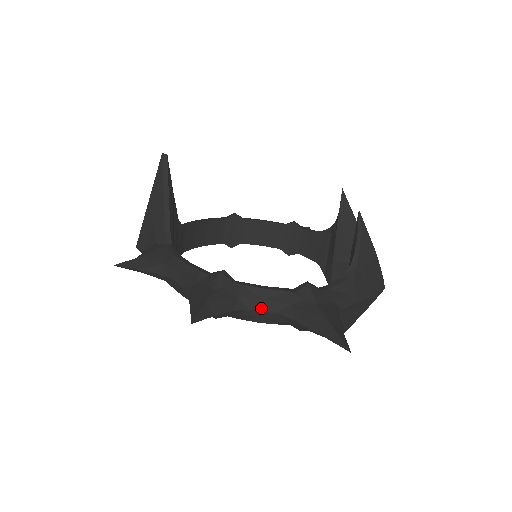
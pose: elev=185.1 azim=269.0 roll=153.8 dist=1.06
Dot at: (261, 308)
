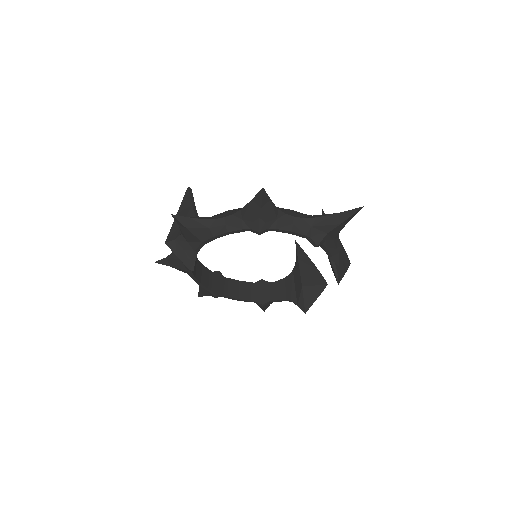
Dot at: (293, 215)
